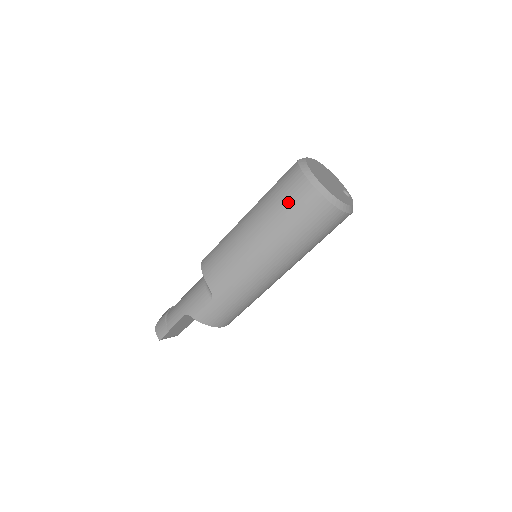
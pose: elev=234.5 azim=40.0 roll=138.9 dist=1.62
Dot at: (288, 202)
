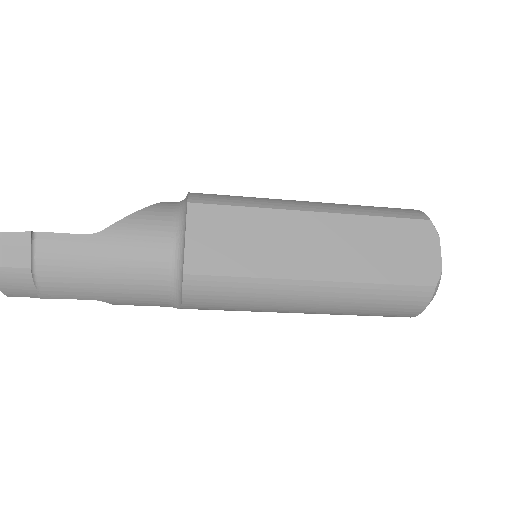
Dot at: (375, 315)
